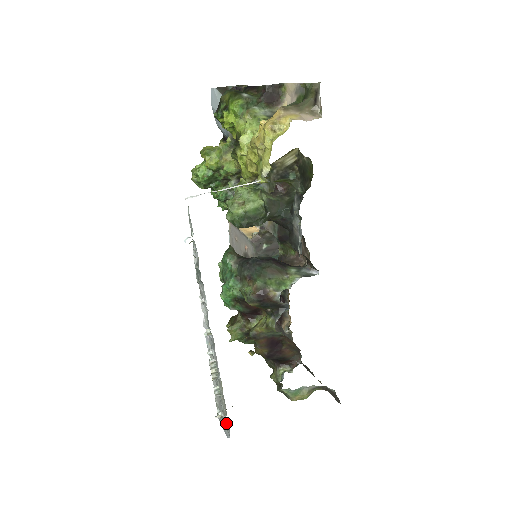
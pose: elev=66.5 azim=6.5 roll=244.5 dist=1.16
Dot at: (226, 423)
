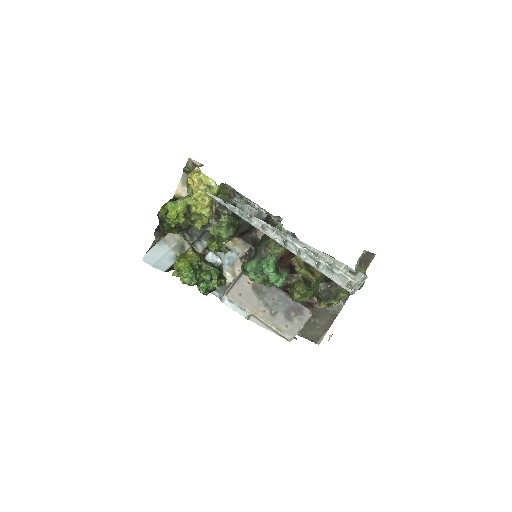
Dot at: (355, 276)
